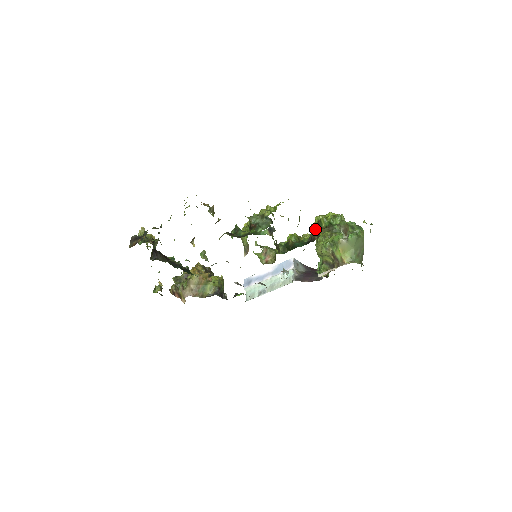
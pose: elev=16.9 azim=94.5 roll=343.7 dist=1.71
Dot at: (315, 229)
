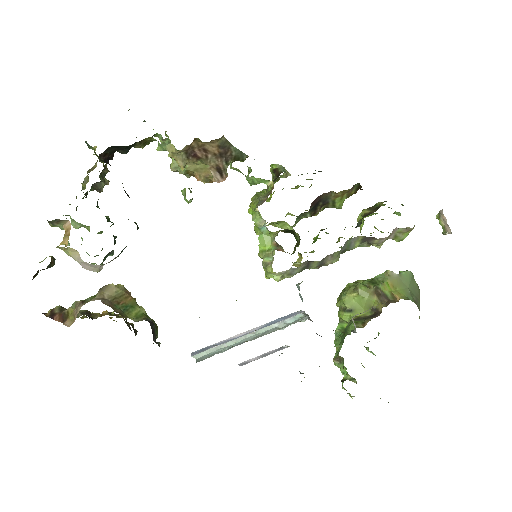
Dot at: (369, 207)
